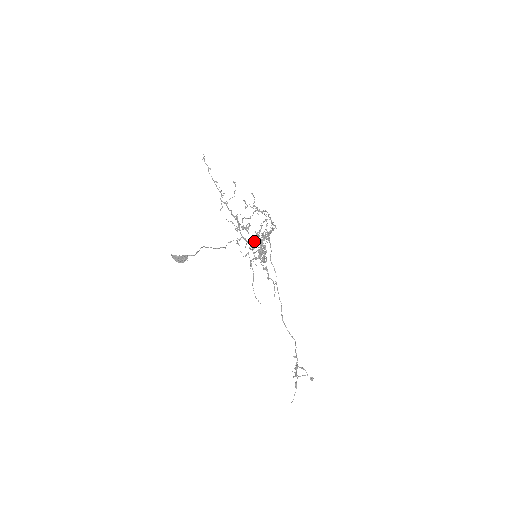
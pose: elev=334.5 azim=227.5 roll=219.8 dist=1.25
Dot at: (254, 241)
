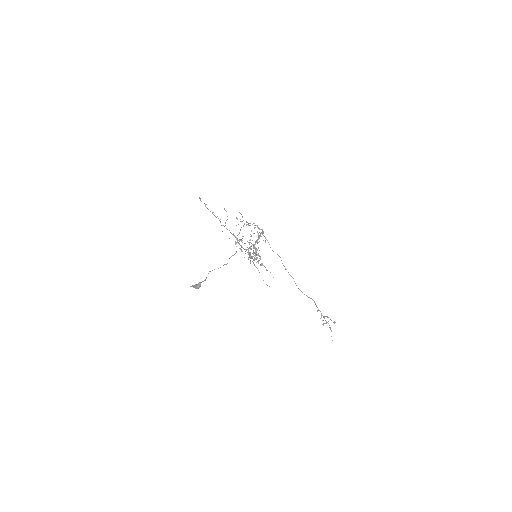
Dot at: (248, 248)
